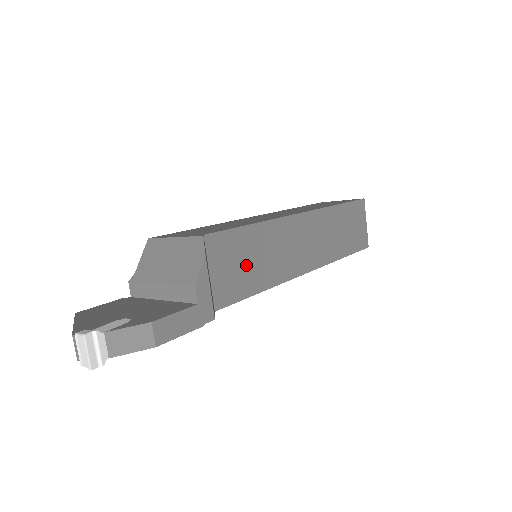
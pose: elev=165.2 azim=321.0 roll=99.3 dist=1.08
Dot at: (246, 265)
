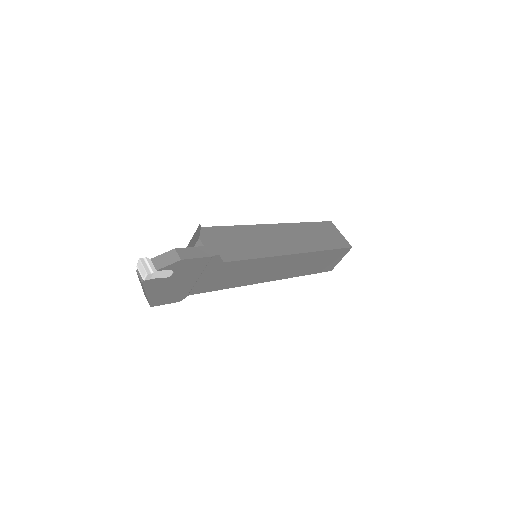
Dot at: (239, 244)
